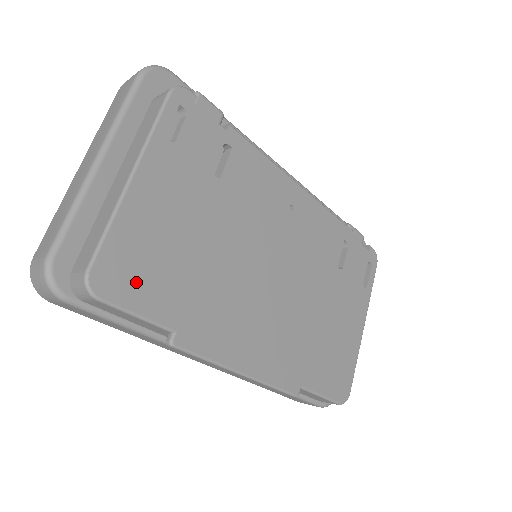
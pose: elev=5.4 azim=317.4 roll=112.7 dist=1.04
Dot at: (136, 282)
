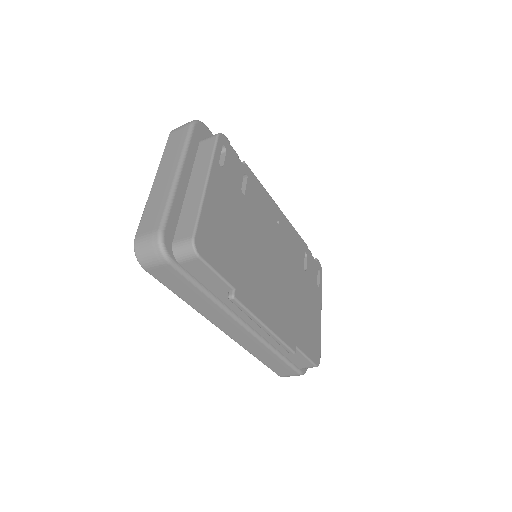
Dot at: (215, 251)
